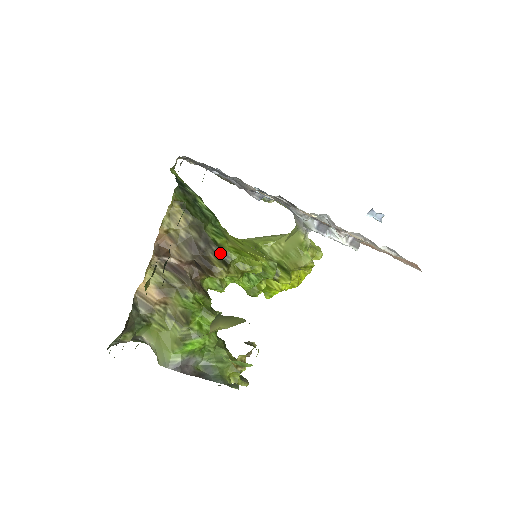
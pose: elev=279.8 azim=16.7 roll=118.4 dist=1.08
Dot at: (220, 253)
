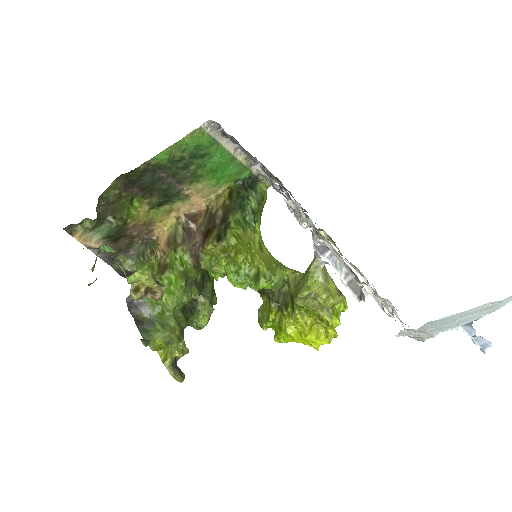
Dot at: (223, 231)
